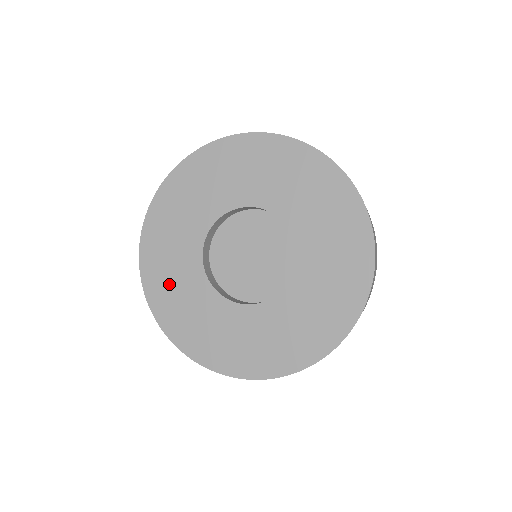
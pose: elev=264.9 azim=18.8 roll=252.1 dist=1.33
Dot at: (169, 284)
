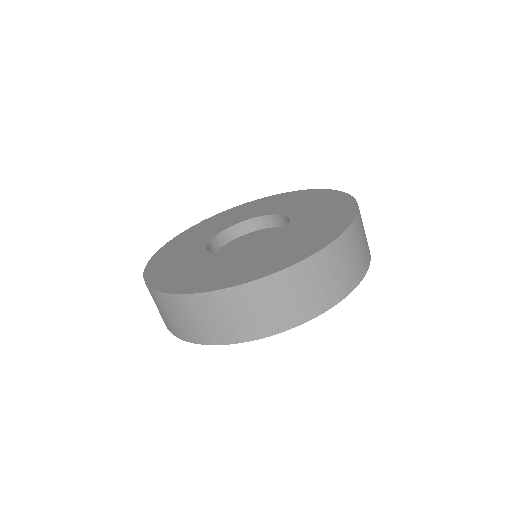
Dot at: (199, 231)
